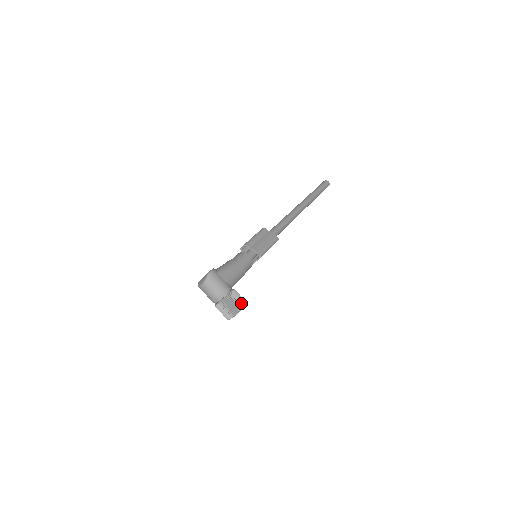
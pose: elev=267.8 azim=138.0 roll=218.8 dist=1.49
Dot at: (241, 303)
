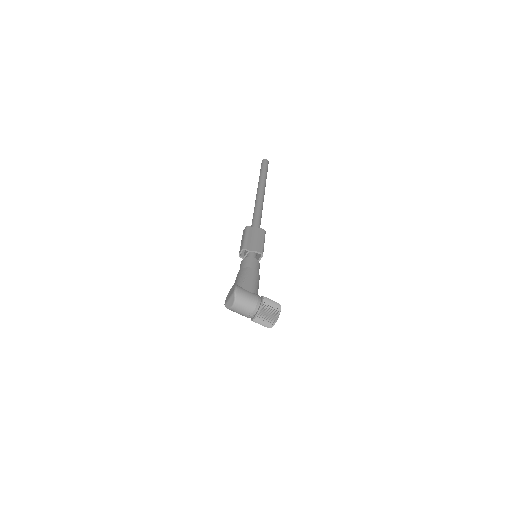
Dot at: (277, 306)
